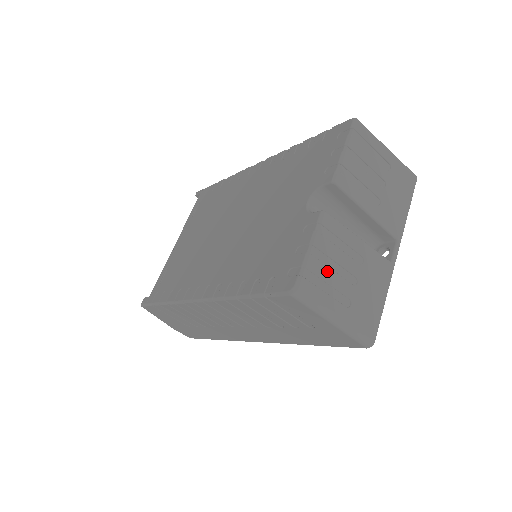
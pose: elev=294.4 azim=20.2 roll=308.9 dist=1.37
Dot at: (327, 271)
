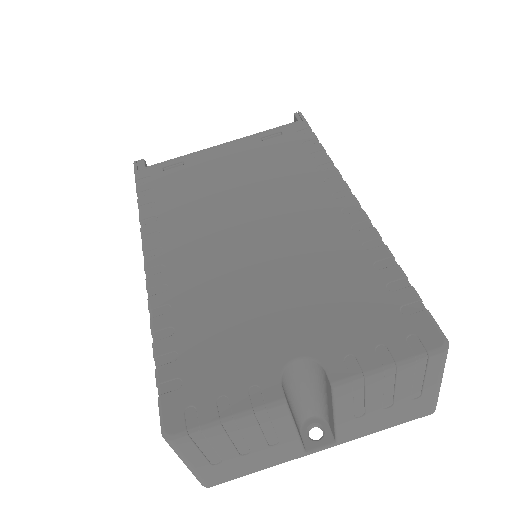
Dot at: (223, 440)
